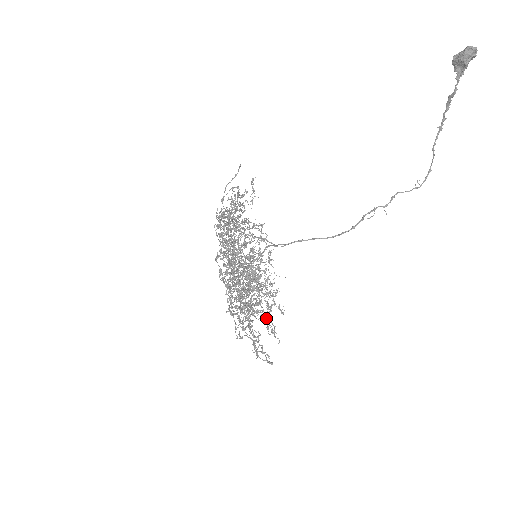
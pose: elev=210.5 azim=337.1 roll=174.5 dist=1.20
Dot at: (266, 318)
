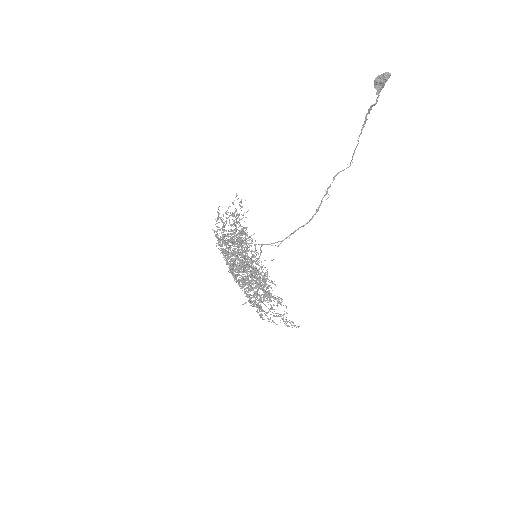
Dot at: occluded
